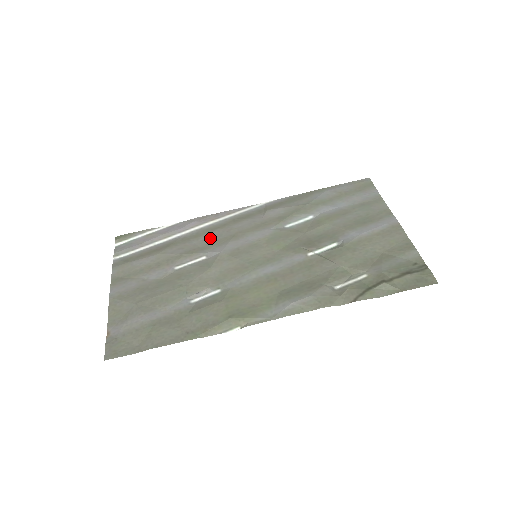
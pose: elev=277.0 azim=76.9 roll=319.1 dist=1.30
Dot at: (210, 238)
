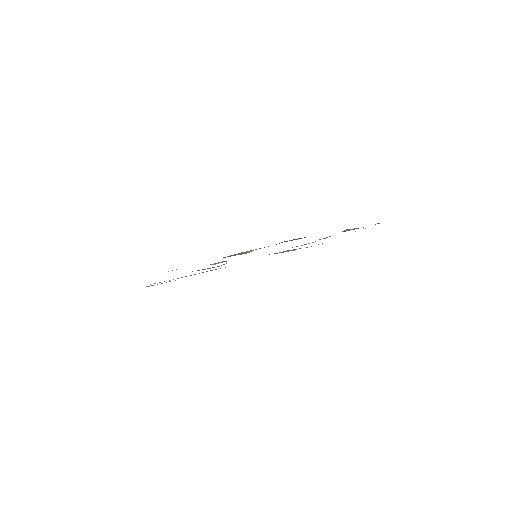
Dot at: occluded
